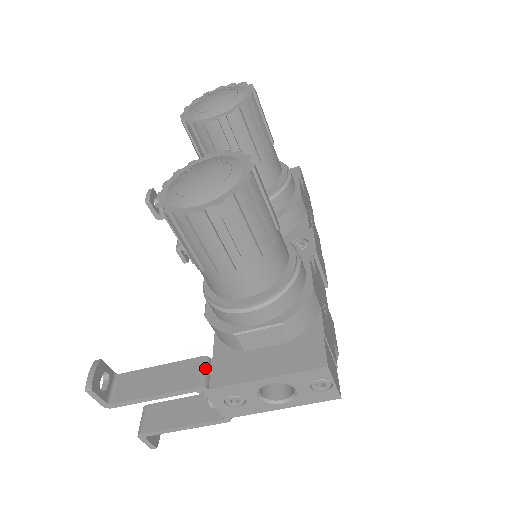
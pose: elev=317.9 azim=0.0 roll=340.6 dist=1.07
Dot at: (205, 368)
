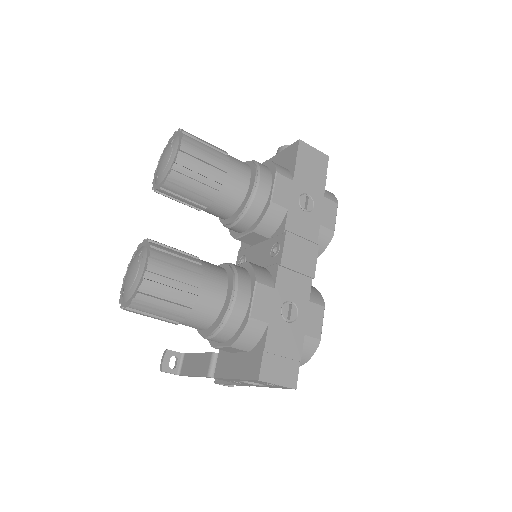
Dot at: (212, 362)
